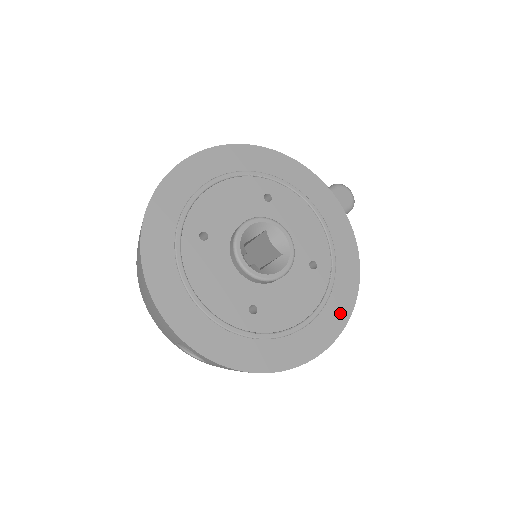
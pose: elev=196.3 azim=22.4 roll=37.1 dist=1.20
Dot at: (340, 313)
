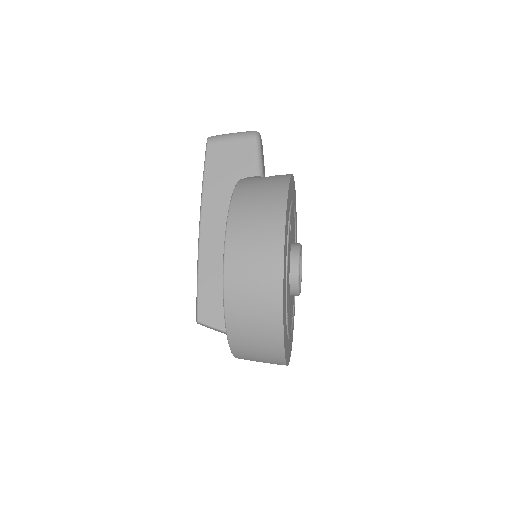
Dot at: occluded
